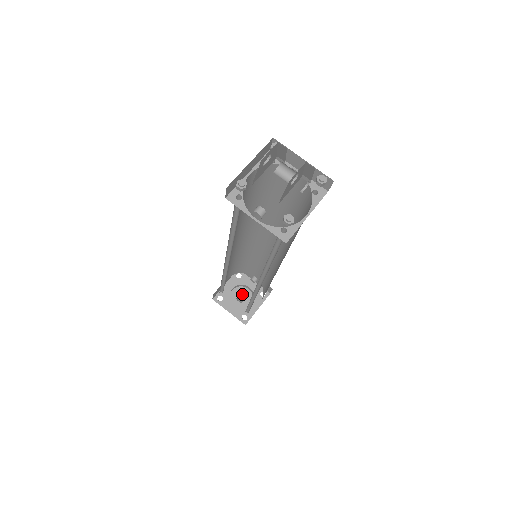
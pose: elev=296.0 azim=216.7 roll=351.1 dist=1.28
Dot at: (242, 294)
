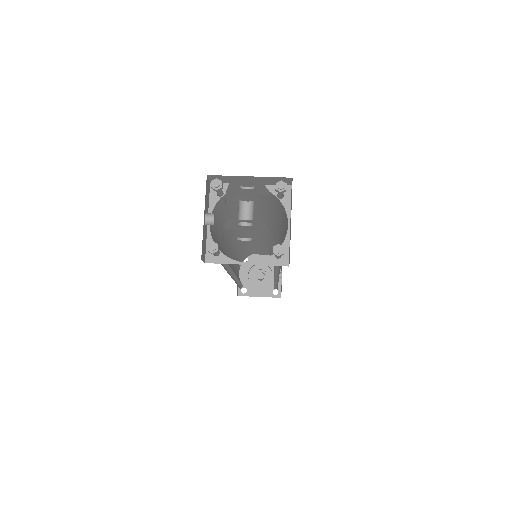
Dot at: (263, 275)
